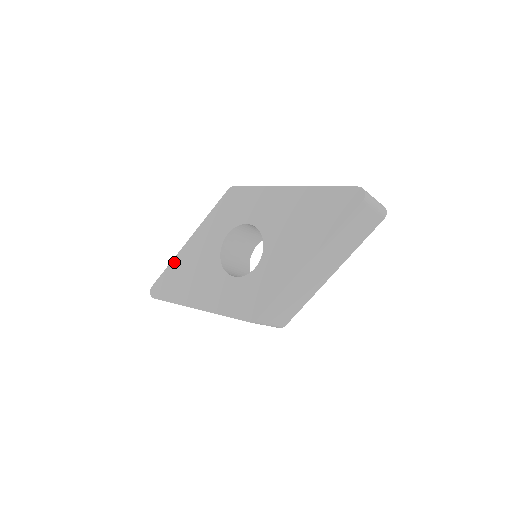
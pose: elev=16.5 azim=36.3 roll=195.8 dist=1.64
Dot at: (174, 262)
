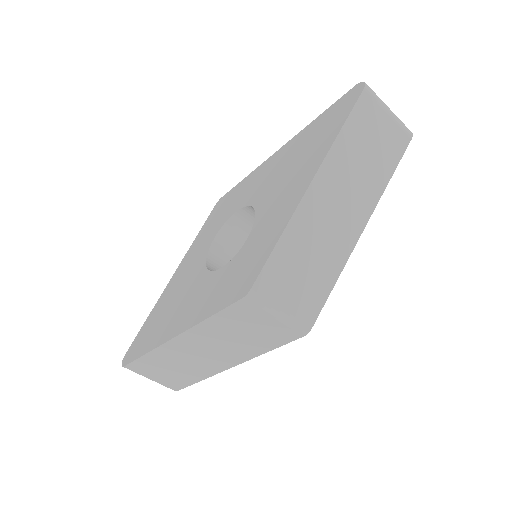
Dot at: (154, 309)
